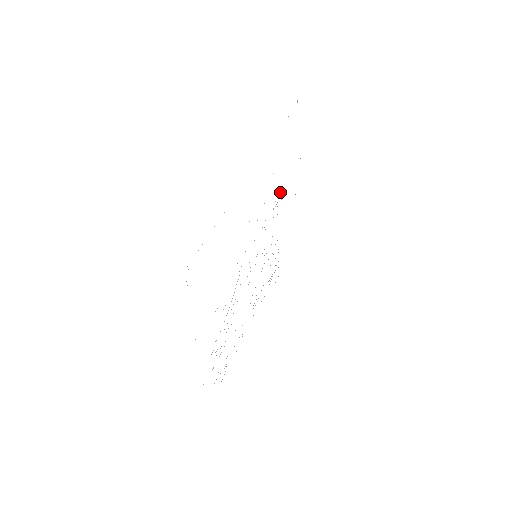
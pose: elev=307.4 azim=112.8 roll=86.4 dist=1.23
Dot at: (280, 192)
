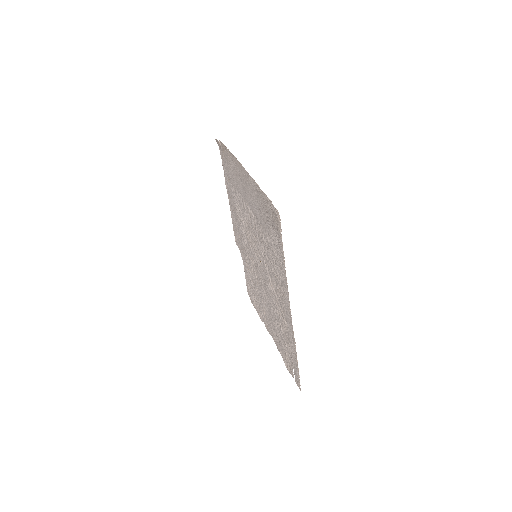
Dot at: (238, 211)
